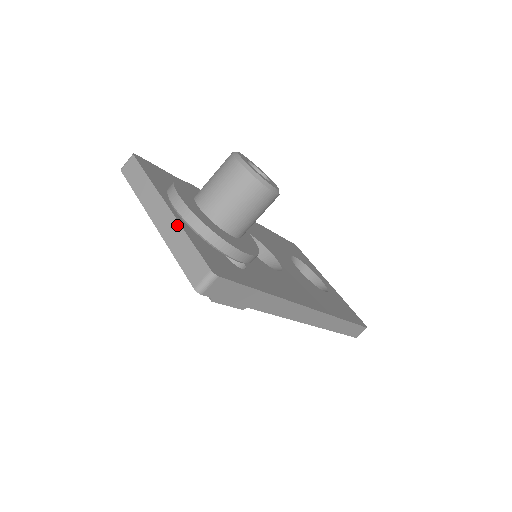
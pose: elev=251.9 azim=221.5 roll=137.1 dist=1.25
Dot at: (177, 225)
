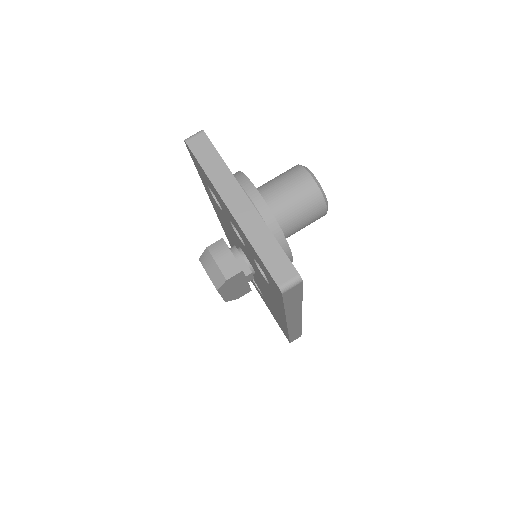
Dot at: (261, 221)
